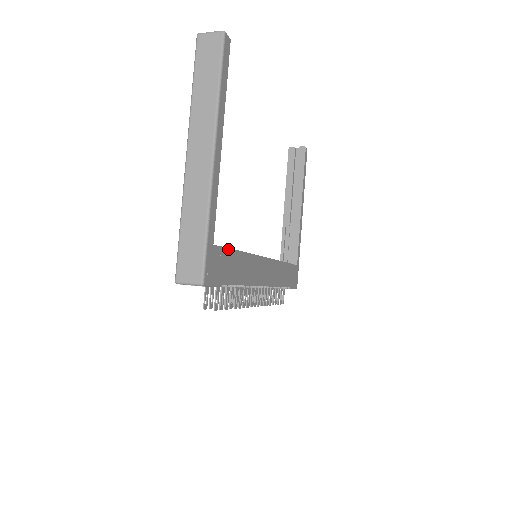
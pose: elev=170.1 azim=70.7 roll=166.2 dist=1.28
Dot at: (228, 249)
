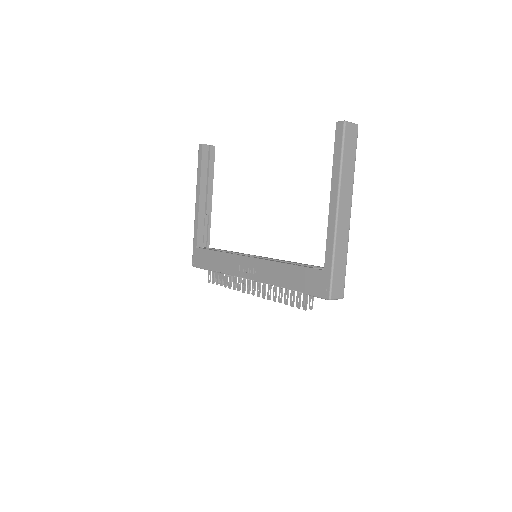
Dot at: occluded
